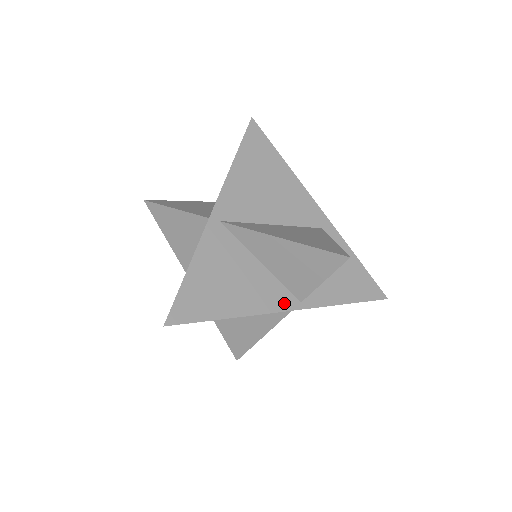
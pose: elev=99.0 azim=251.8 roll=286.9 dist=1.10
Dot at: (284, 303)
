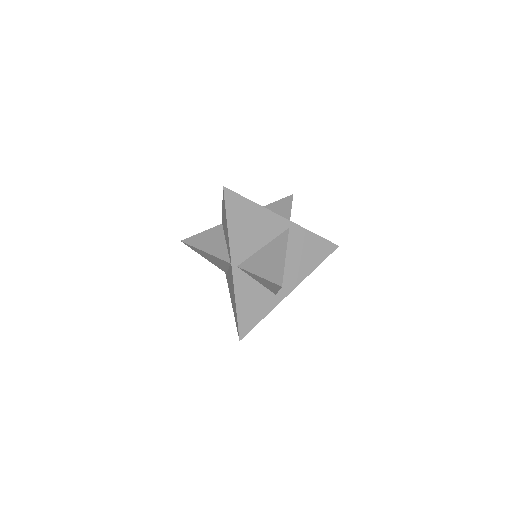
Dot at: (281, 219)
